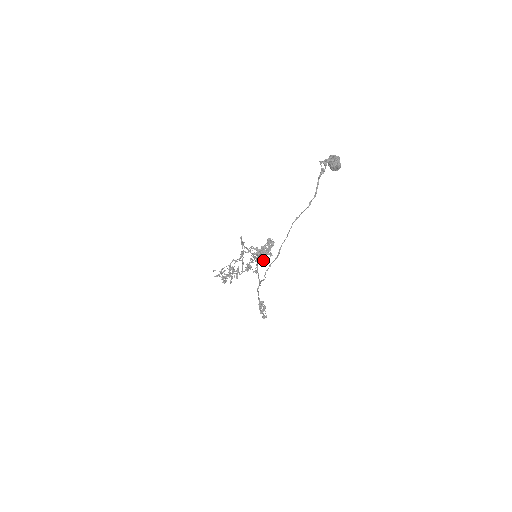
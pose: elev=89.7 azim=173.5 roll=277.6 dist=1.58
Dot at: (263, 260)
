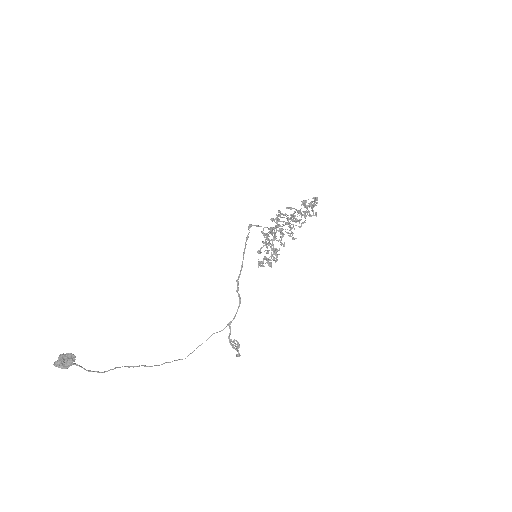
Dot at: occluded
